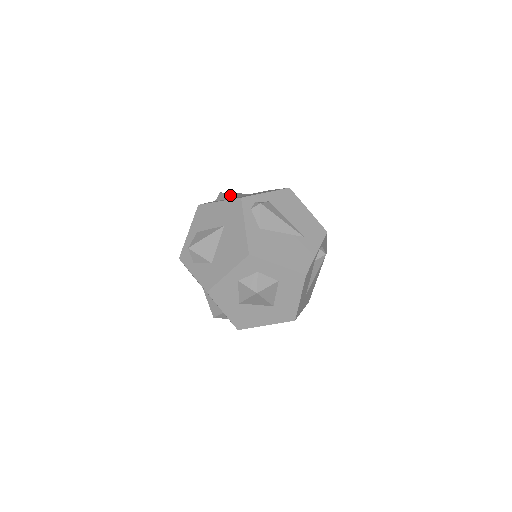
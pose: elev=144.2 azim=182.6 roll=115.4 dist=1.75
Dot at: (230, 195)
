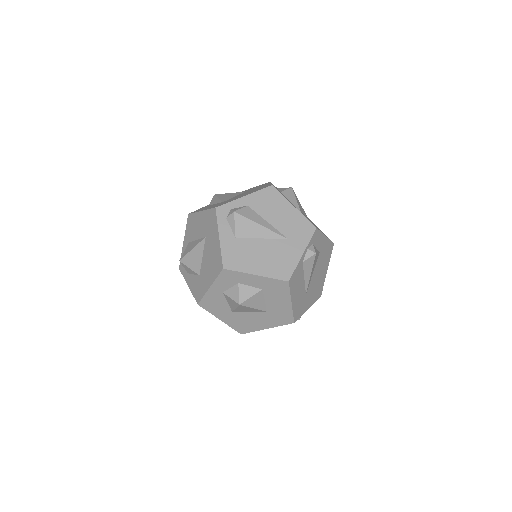
Dot at: (219, 199)
